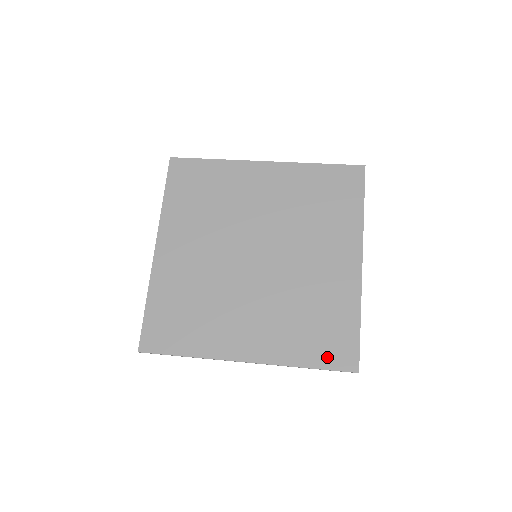
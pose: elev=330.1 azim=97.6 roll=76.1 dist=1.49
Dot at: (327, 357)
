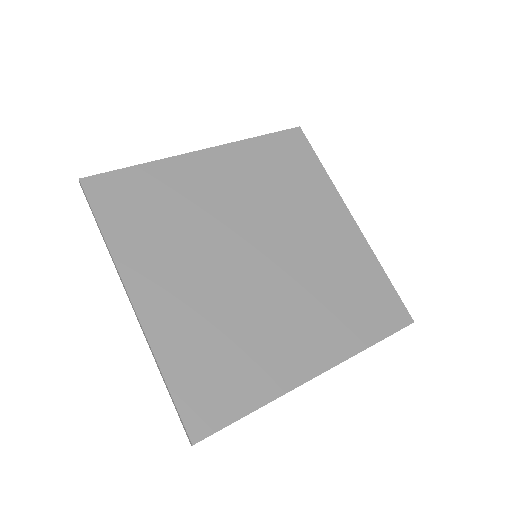
Dot at: (383, 323)
